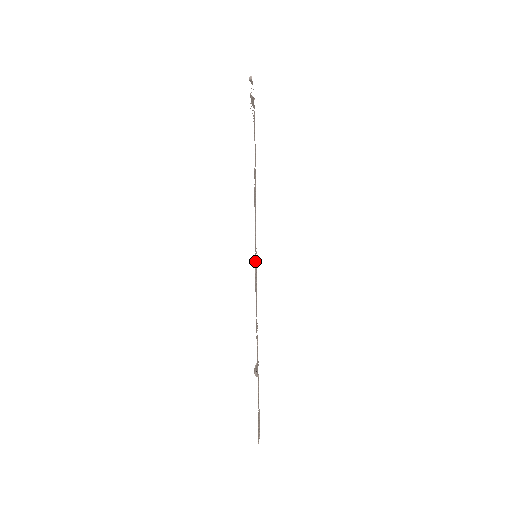
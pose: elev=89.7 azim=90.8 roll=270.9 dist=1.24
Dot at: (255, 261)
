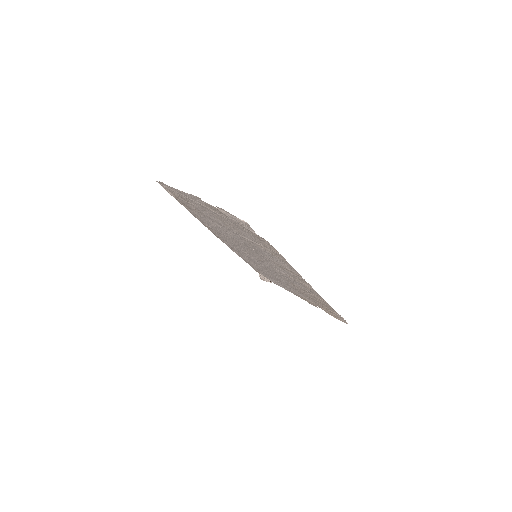
Dot at: (282, 271)
